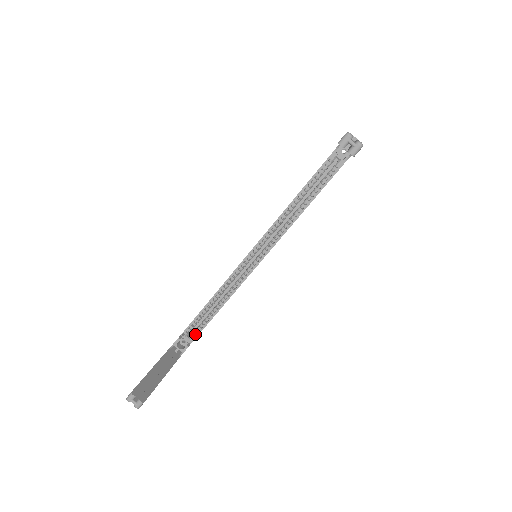
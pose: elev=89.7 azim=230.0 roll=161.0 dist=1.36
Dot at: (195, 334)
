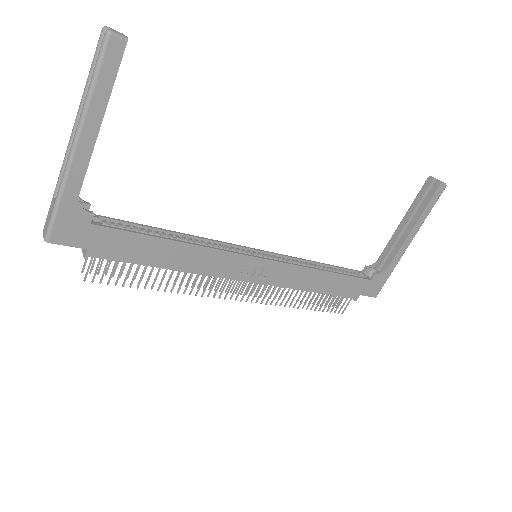
Dot at: (109, 228)
